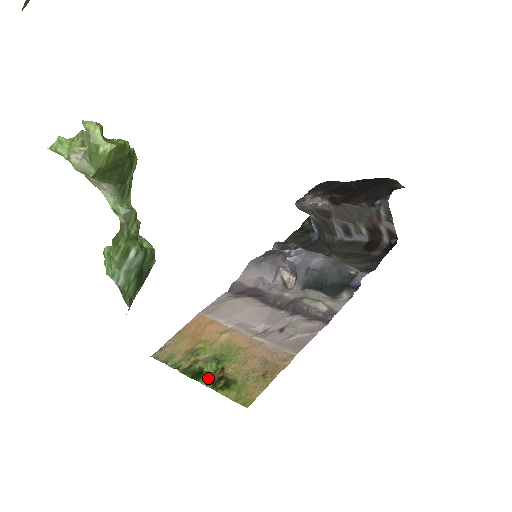
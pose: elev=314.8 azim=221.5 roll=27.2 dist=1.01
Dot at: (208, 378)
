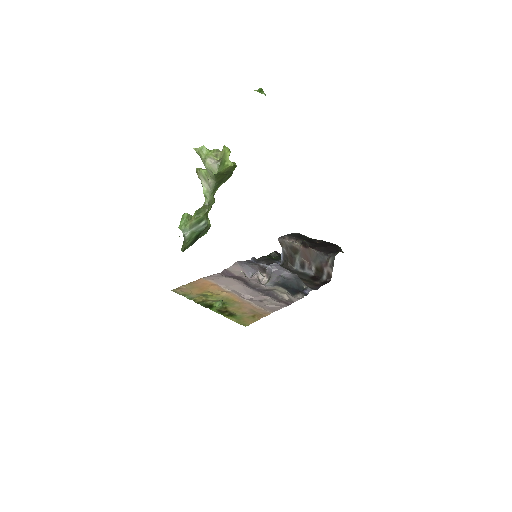
Dot at: (217, 309)
